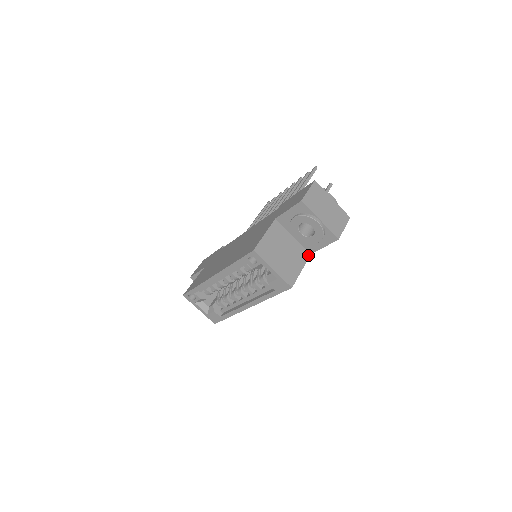
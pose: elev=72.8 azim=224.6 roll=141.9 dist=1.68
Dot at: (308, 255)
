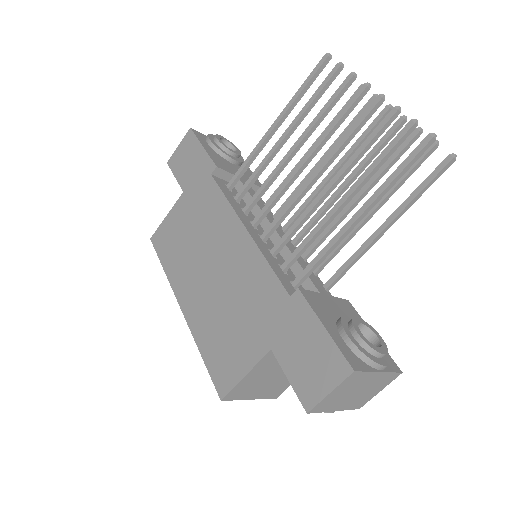
Dot at: occluded
